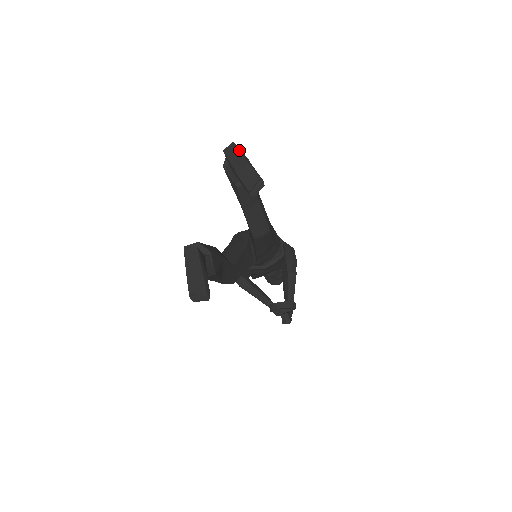
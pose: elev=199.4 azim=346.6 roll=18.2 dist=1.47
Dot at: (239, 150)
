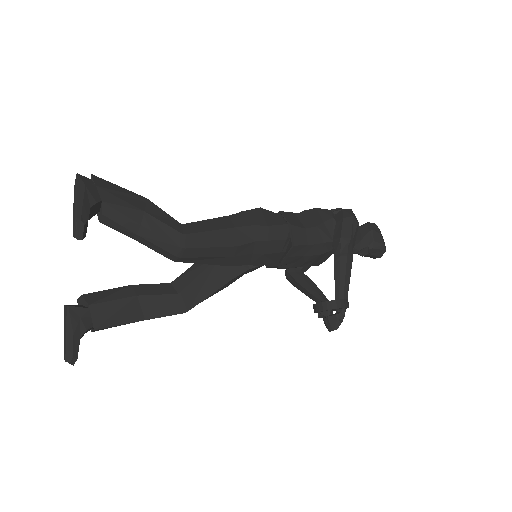
Dot at: (75, 184)
